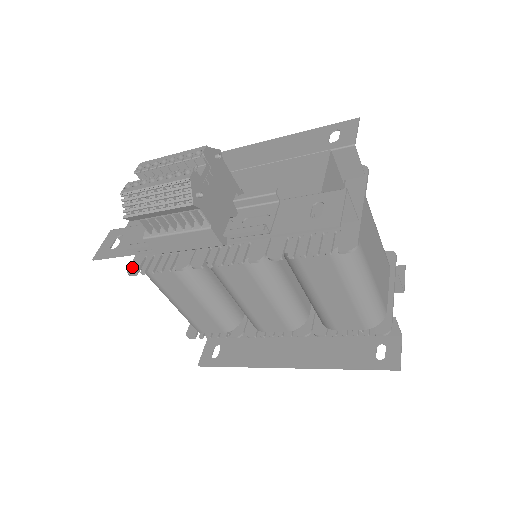
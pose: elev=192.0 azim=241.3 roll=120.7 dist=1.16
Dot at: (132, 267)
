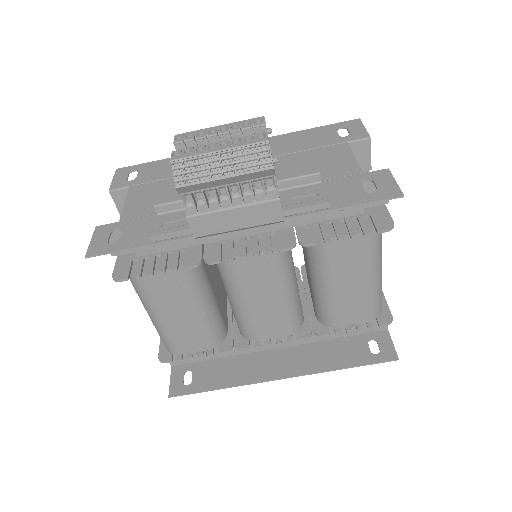
Dot at: (118, 272)
